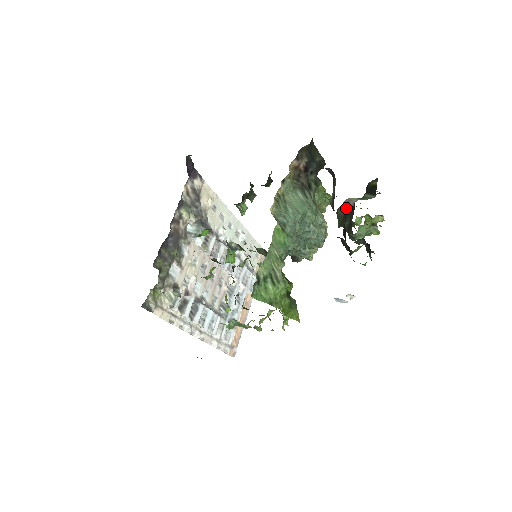
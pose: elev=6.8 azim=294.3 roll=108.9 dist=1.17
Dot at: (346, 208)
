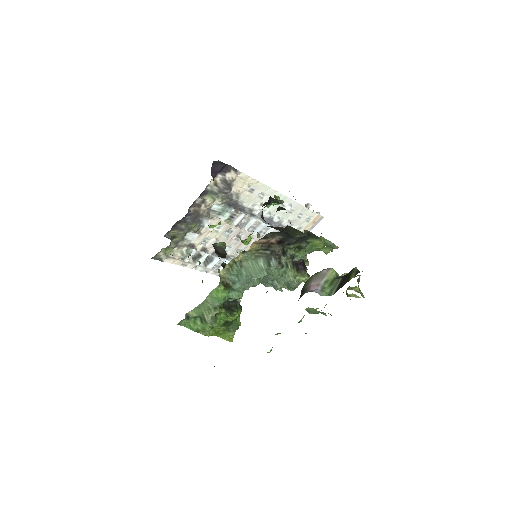
Dot at: (310, 284)
